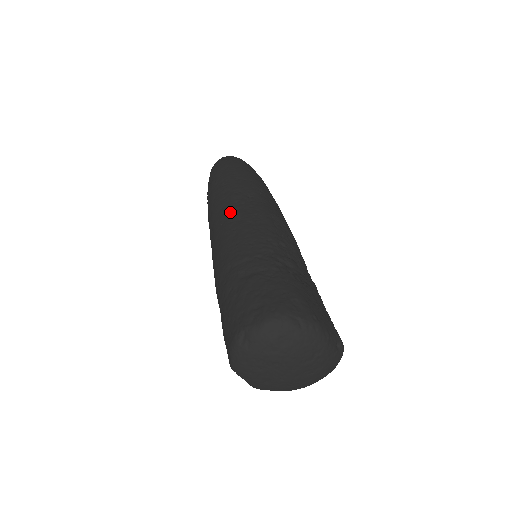
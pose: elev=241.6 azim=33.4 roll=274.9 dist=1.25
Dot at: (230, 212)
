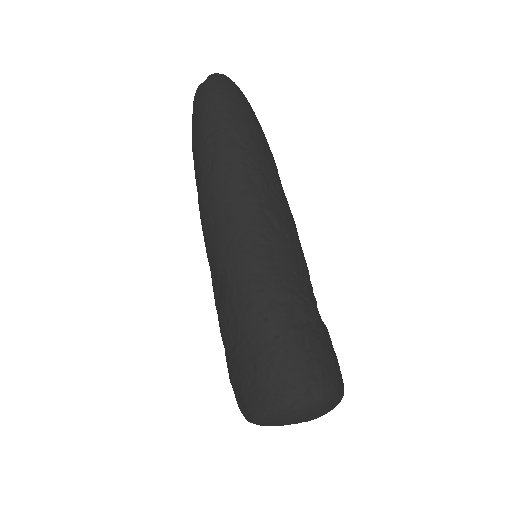
Dot at: (261, 206)
